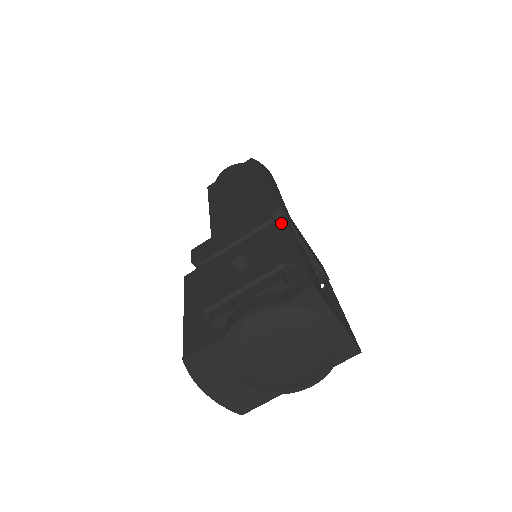
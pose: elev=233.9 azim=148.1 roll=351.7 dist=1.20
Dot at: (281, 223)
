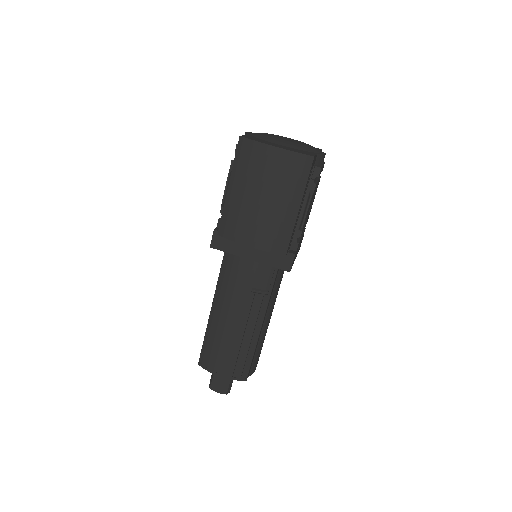
Dot at: occluded
